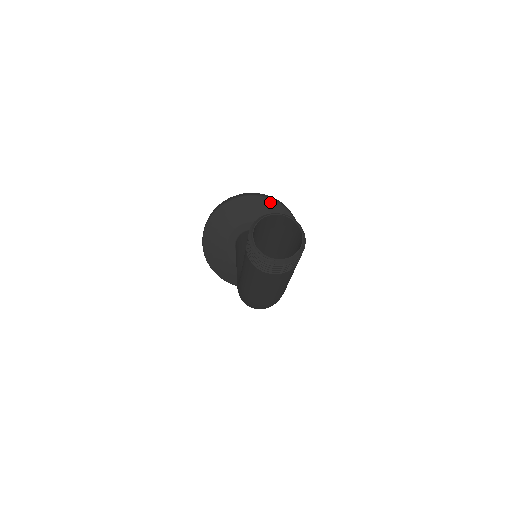
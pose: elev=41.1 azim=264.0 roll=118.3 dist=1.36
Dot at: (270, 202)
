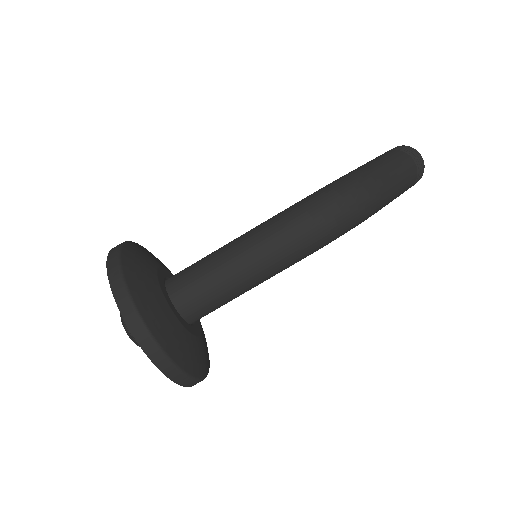
Dot at: occluded
